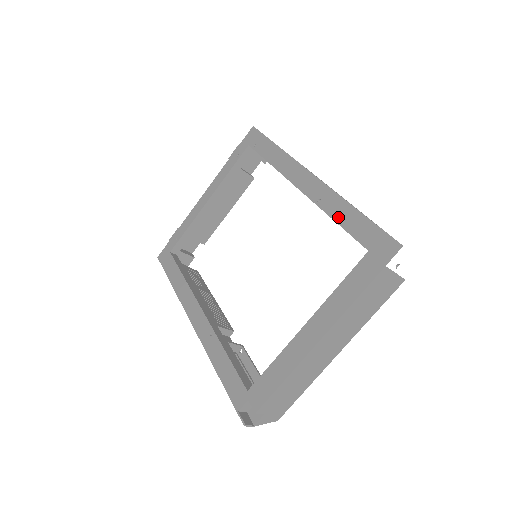
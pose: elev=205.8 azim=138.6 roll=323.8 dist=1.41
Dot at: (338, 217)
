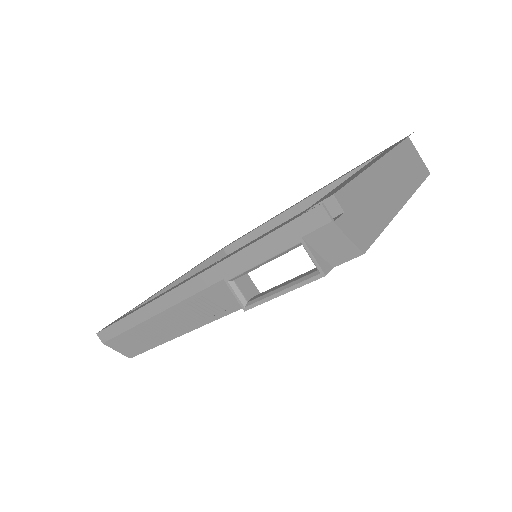
Dot at: (344, 175)
